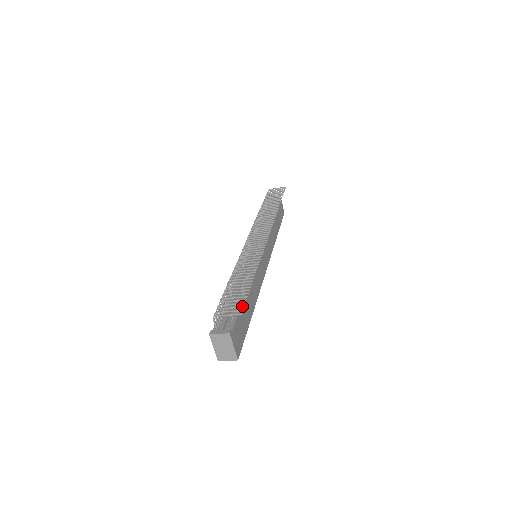
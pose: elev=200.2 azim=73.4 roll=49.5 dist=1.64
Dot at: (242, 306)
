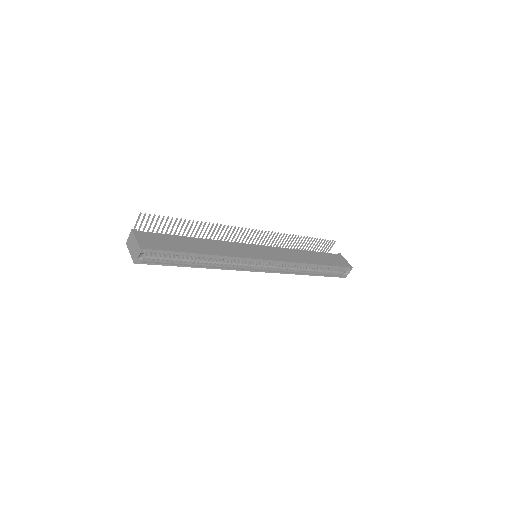
Dot at: (149, 215)
